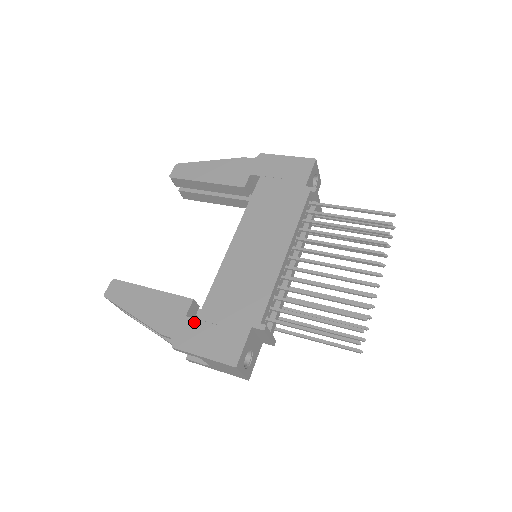
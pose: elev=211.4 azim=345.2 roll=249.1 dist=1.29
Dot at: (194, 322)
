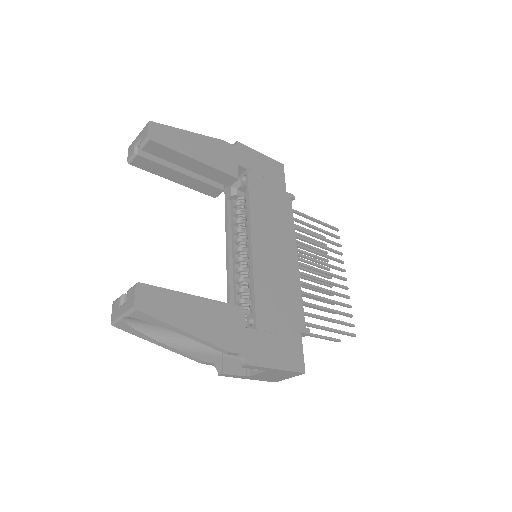
Dot at: (256, 333)
